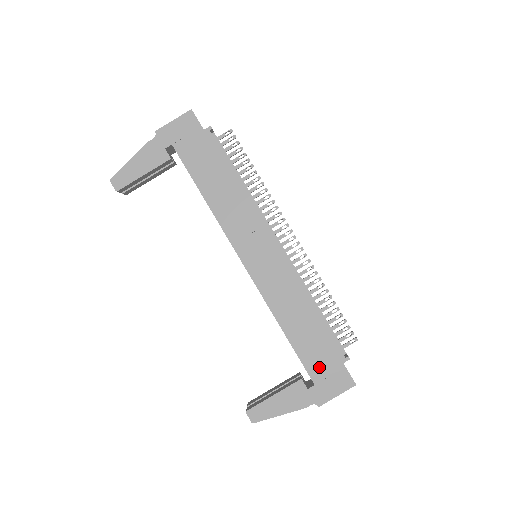
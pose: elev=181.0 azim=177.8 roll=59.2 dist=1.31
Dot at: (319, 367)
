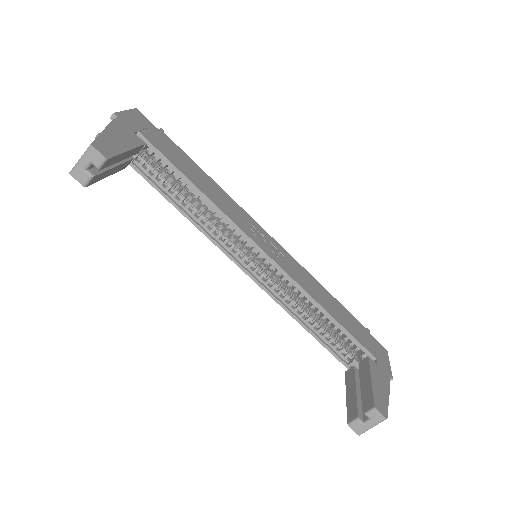
Dot at: (366, 341)
